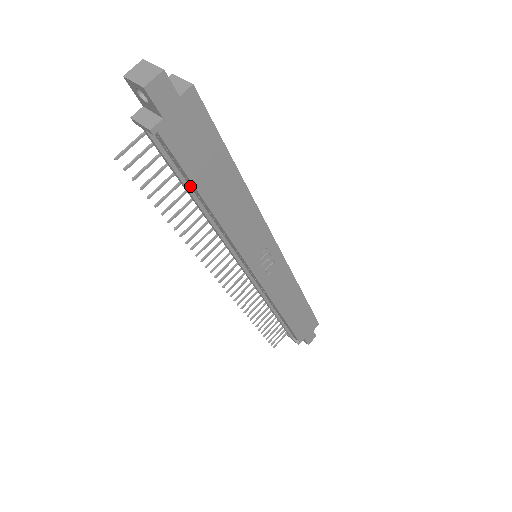
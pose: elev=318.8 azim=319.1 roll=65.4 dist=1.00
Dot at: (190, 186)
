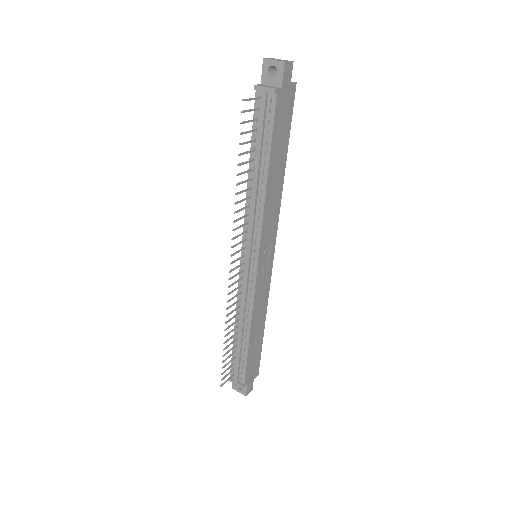
Dot at: (262, 153)
